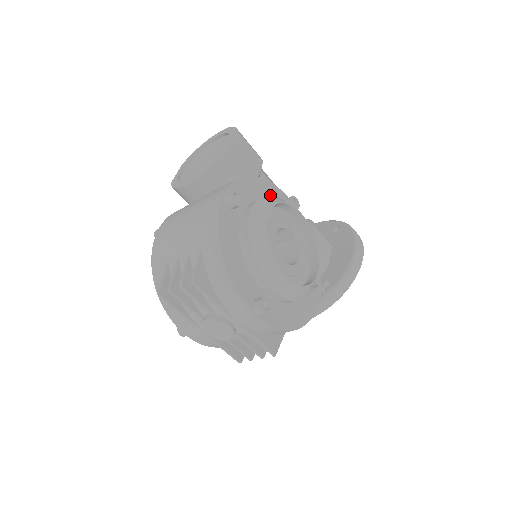
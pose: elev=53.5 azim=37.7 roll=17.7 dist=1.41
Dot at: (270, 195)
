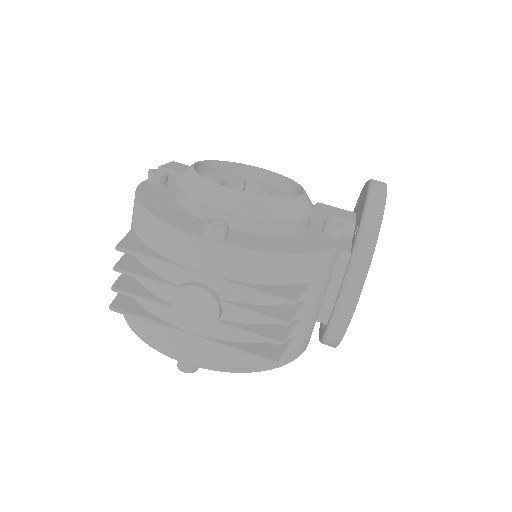
Dot at: occluded
